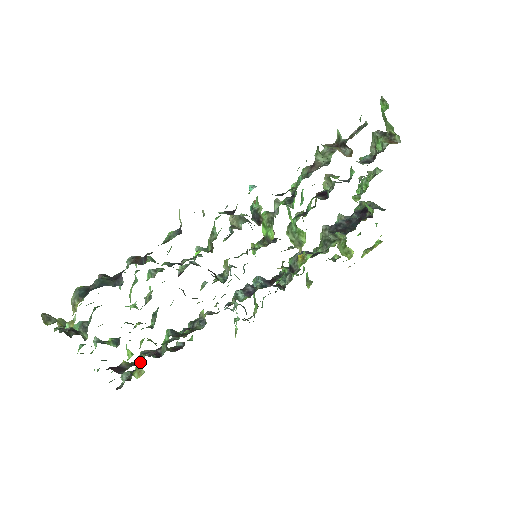
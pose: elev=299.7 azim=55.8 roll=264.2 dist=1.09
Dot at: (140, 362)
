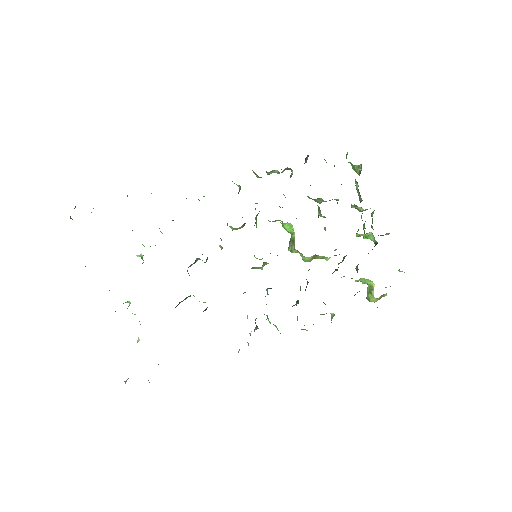
Dot at: occluded
